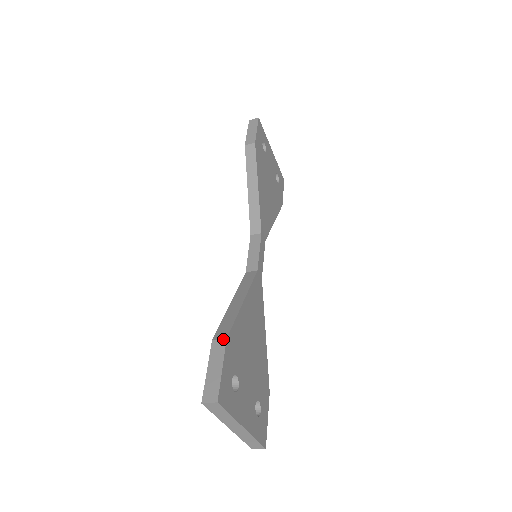
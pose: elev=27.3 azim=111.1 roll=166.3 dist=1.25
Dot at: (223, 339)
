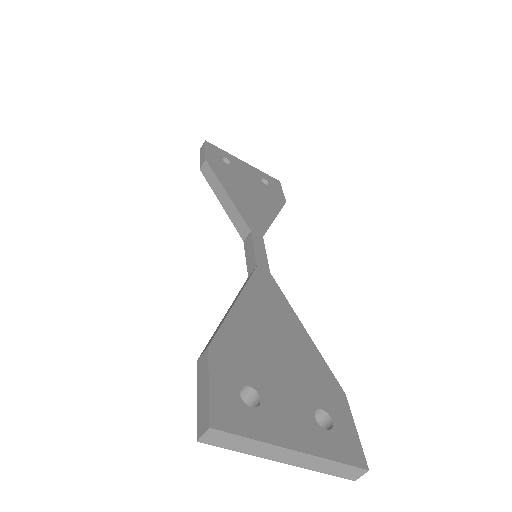
Dot at: (205, 350)
